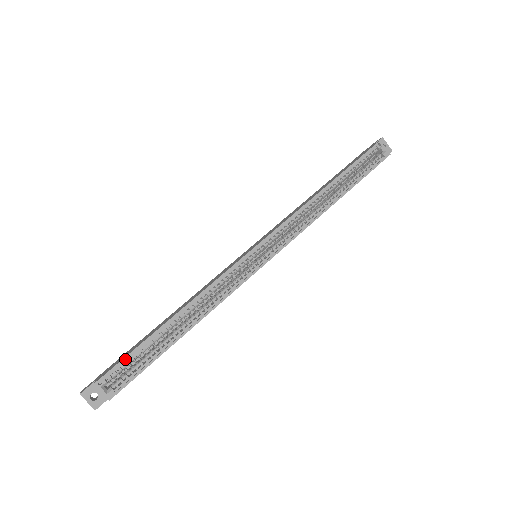
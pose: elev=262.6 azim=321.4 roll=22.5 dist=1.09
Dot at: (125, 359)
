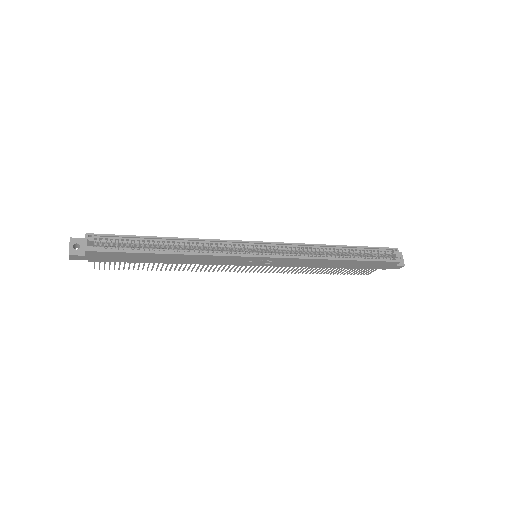
Dot at: (118, 236)
